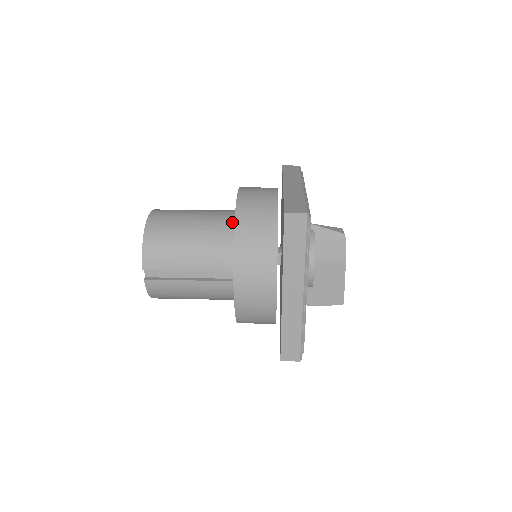
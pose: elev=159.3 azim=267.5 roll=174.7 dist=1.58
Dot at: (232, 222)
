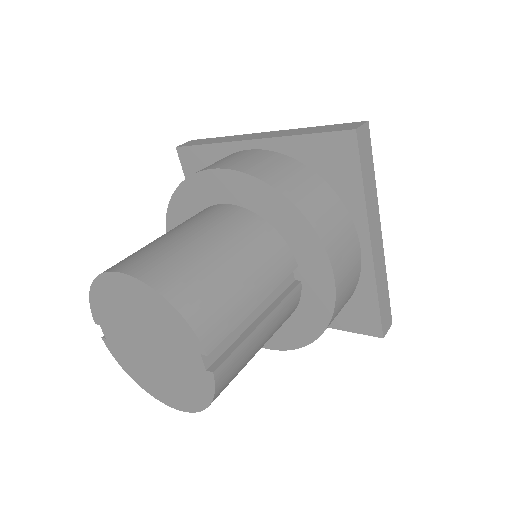
Dot at: (241, 211)
